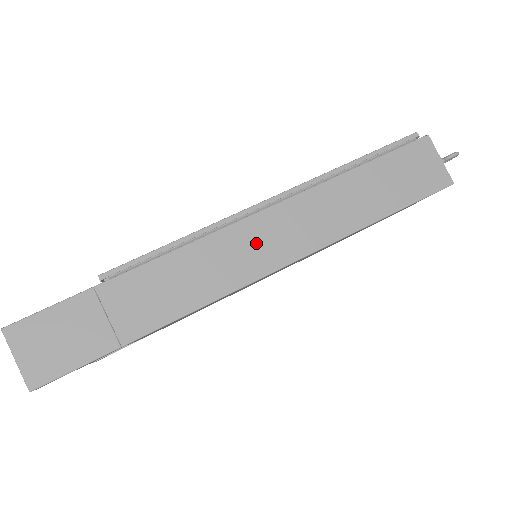
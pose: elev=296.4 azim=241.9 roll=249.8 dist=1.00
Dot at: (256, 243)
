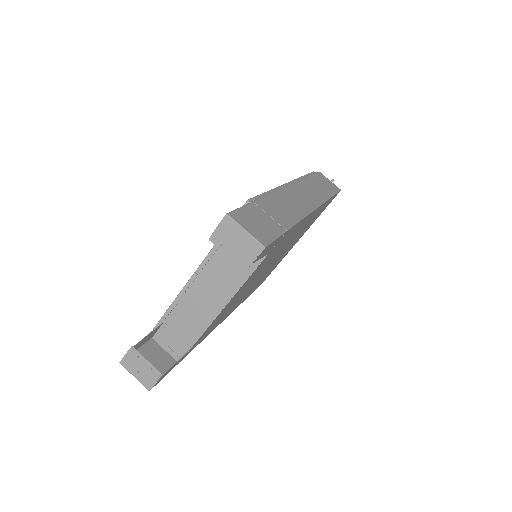
Dot at: (300, 197)
